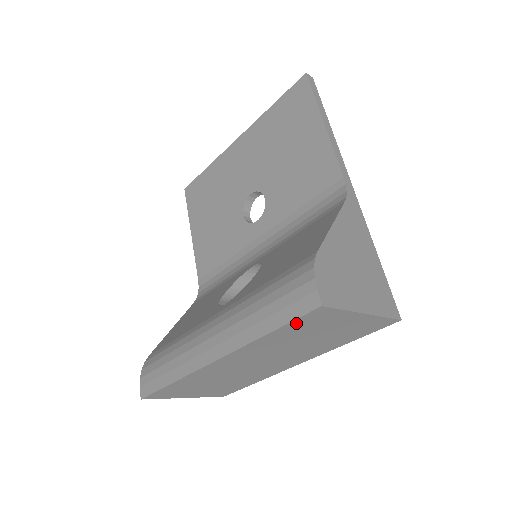
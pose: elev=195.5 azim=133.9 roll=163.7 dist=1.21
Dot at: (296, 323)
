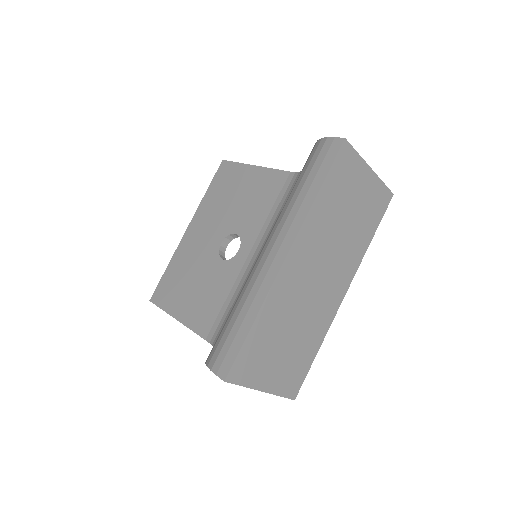
Dot at: (334, 172)
